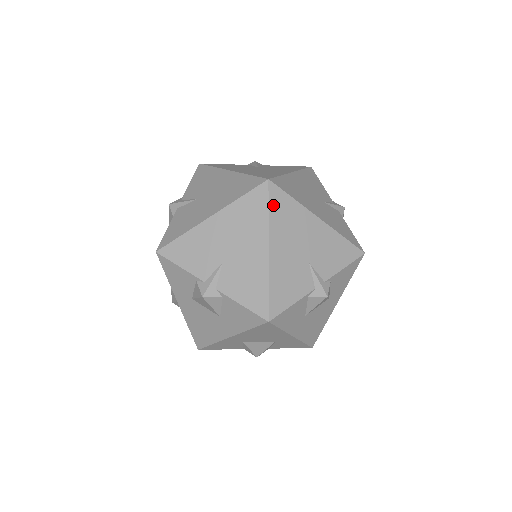
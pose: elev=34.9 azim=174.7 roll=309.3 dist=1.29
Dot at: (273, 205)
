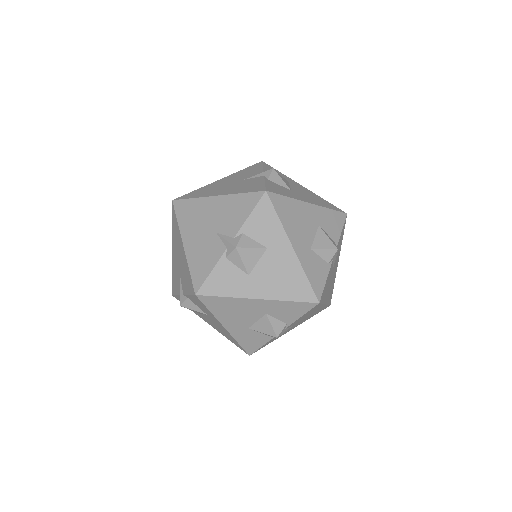
Dot at: (179, 214)
